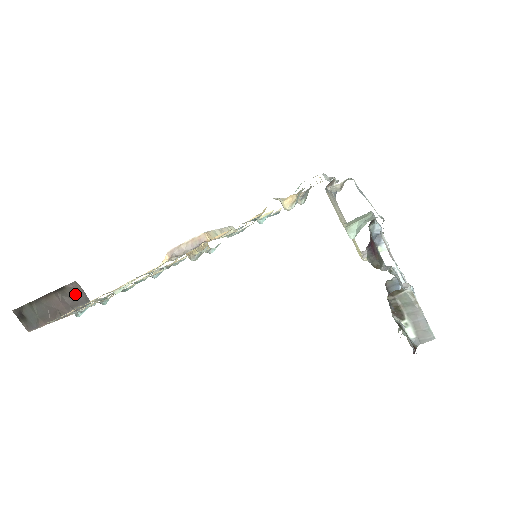
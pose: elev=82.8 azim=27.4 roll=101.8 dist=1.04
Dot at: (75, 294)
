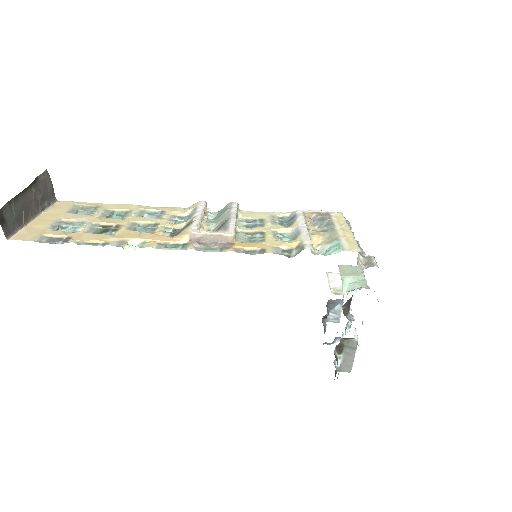
Dot at: (45, 187)
